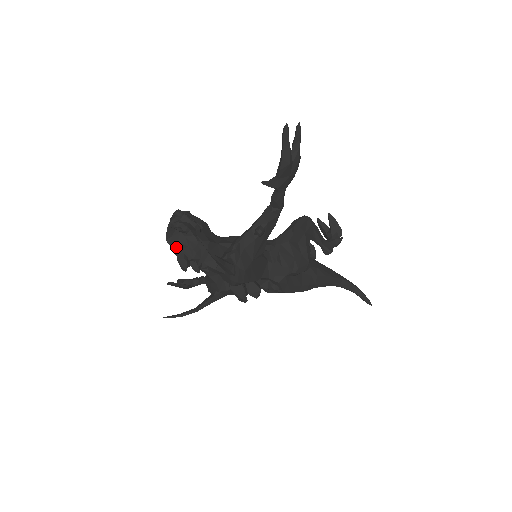
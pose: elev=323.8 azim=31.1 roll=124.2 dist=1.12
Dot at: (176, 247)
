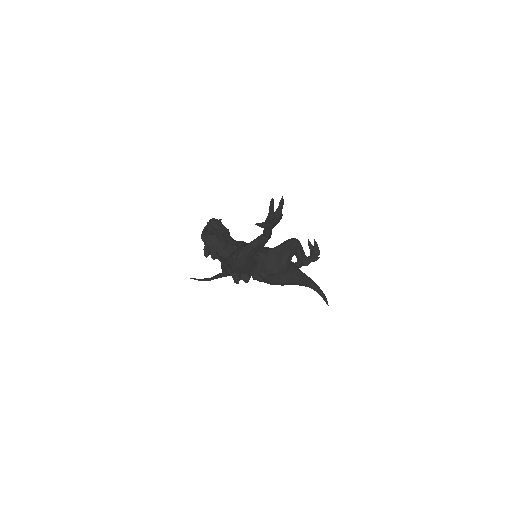
Dot at: (205, 242)
